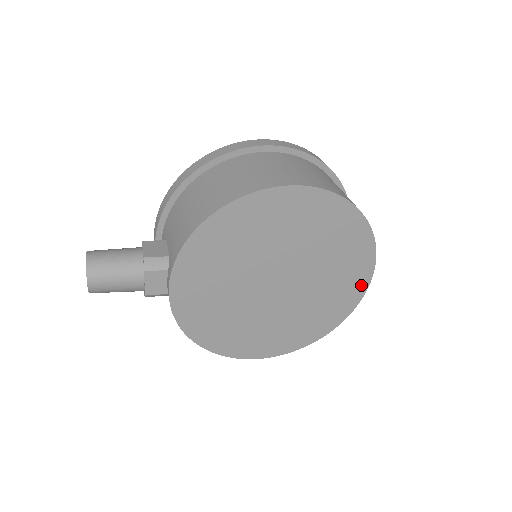
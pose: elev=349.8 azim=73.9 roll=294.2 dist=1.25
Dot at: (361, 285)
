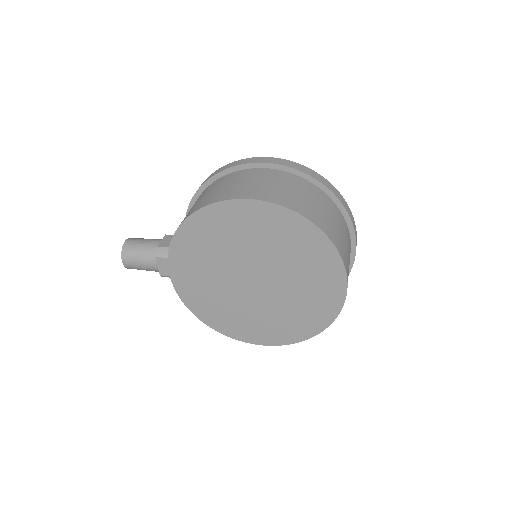
Dot at: (338, 294)
